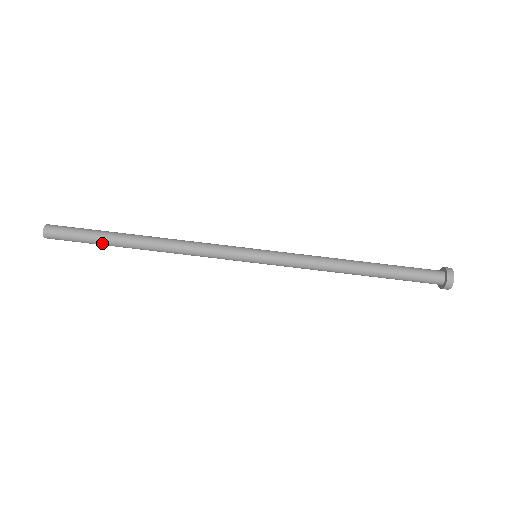
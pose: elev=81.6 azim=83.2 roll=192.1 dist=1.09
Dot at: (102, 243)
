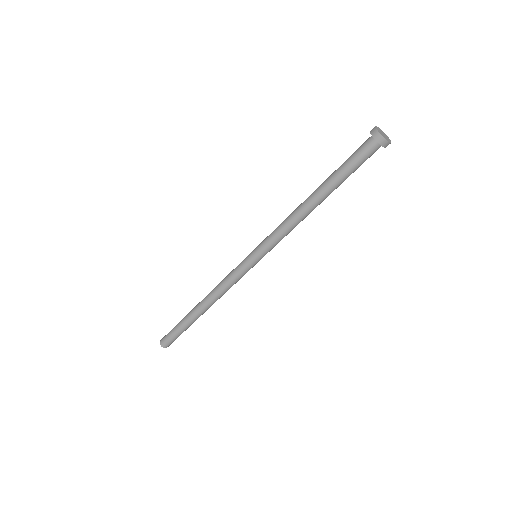
Dot at: (190, 325)
